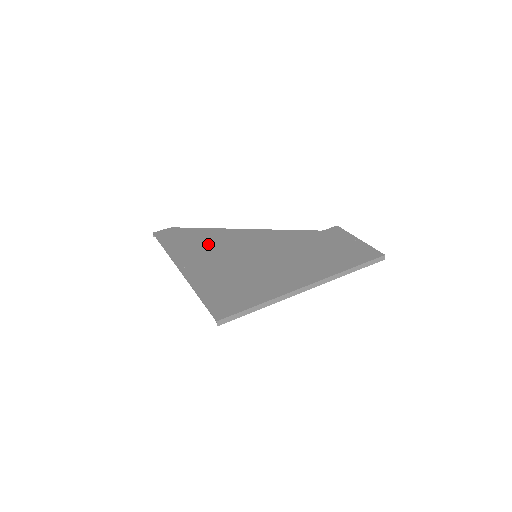
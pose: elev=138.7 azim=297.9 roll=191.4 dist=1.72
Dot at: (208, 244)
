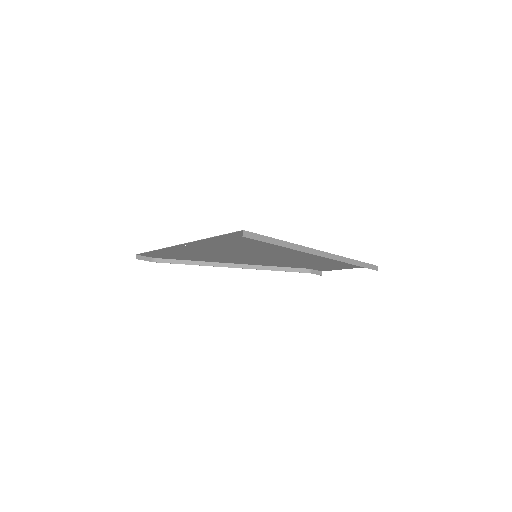
Dot at: (202, 255)
